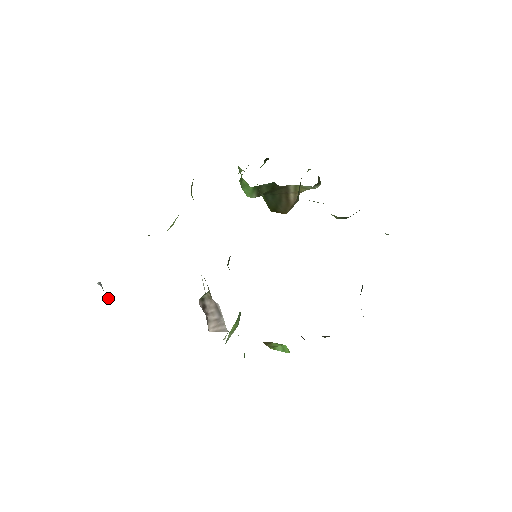
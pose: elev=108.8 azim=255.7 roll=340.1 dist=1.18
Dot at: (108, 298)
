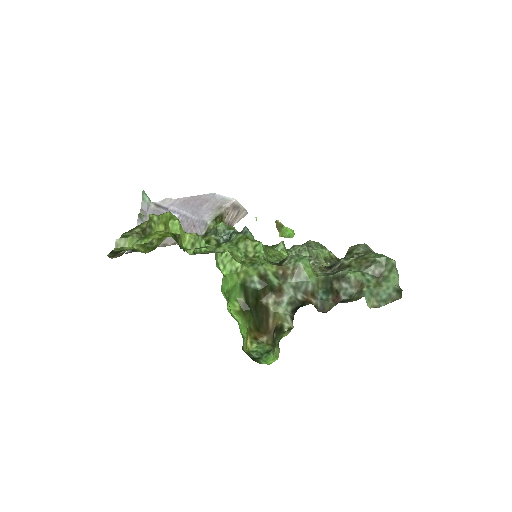
Dot at: (143, 195)
